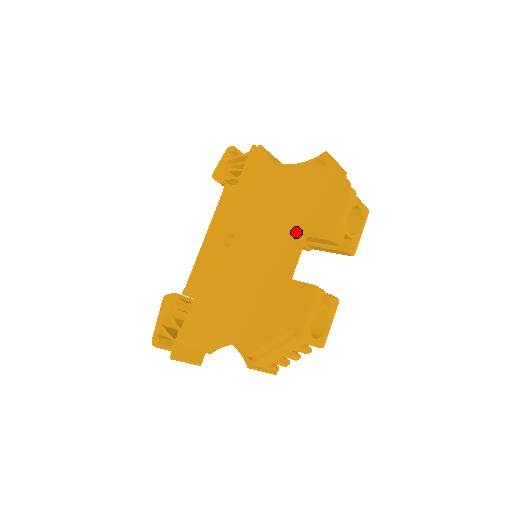
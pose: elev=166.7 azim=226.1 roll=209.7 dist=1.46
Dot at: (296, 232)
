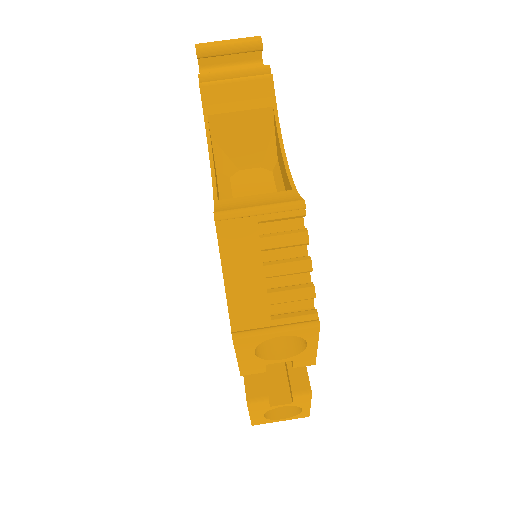
Dot at: occluded
